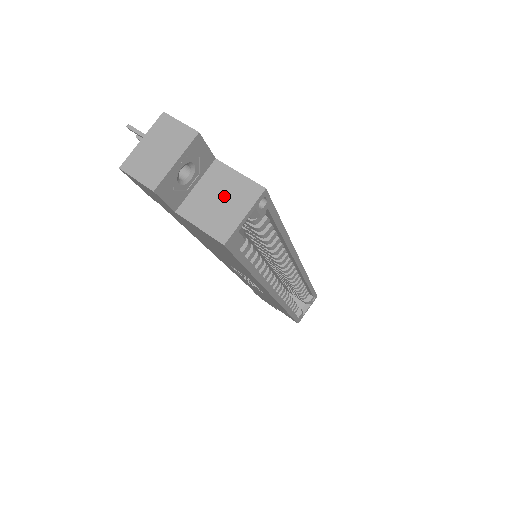
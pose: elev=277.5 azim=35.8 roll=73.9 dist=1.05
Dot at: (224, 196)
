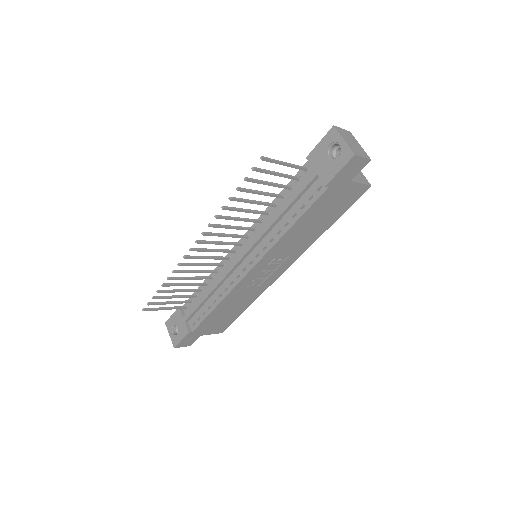
Dot at: occluded
